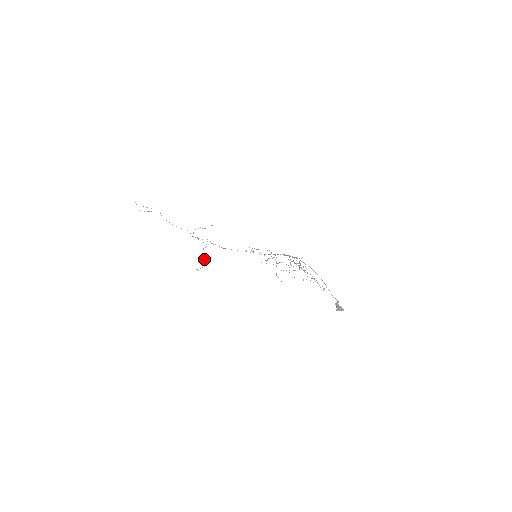
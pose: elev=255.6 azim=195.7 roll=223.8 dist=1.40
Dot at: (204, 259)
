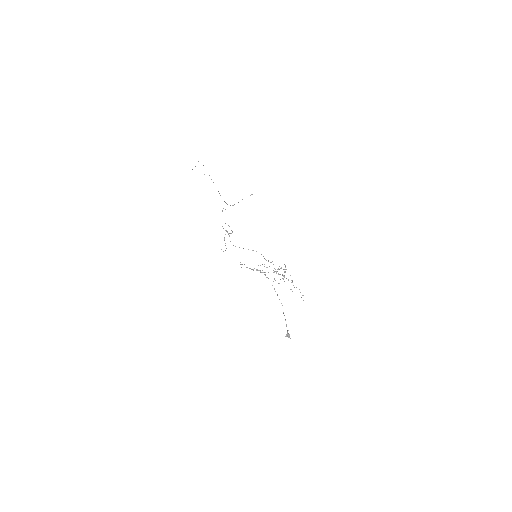
Dot at: occluded
